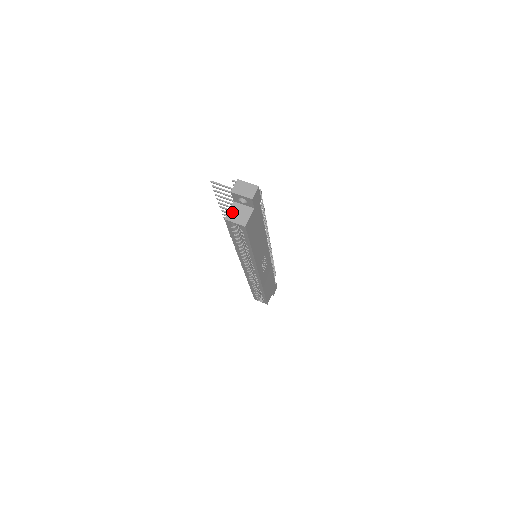
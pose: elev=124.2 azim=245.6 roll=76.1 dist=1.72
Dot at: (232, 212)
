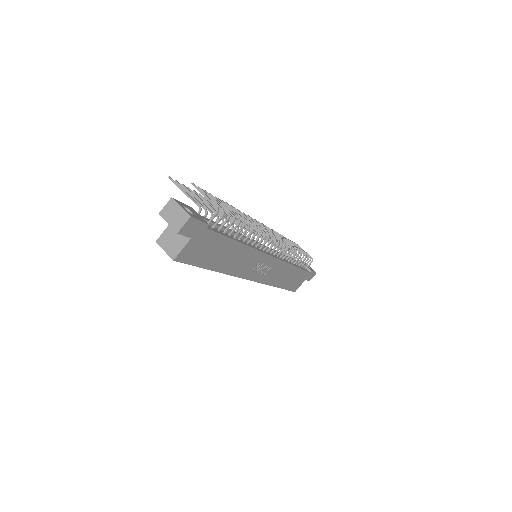
Dot at: (166, 235)
